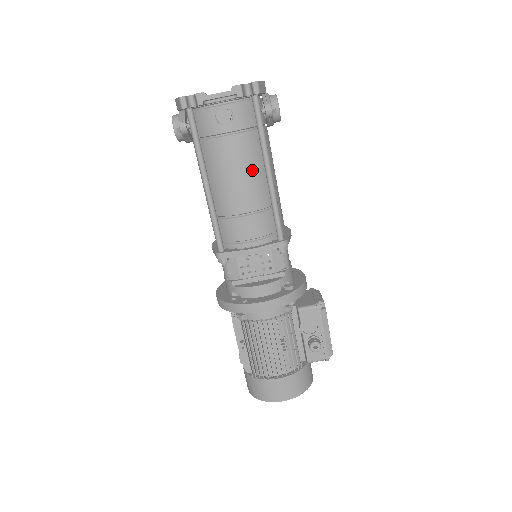
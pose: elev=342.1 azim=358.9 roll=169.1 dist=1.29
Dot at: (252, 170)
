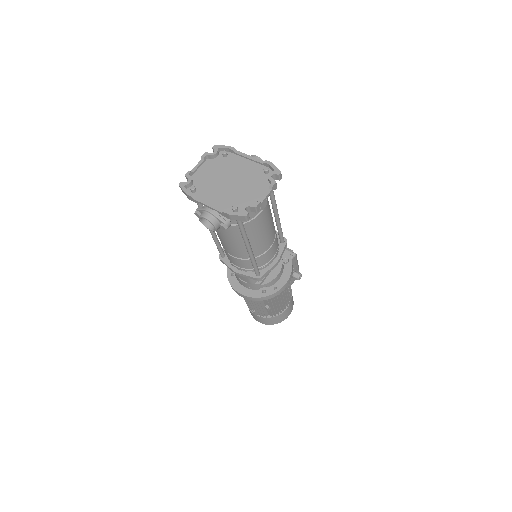
Dot at: (271, 219)
